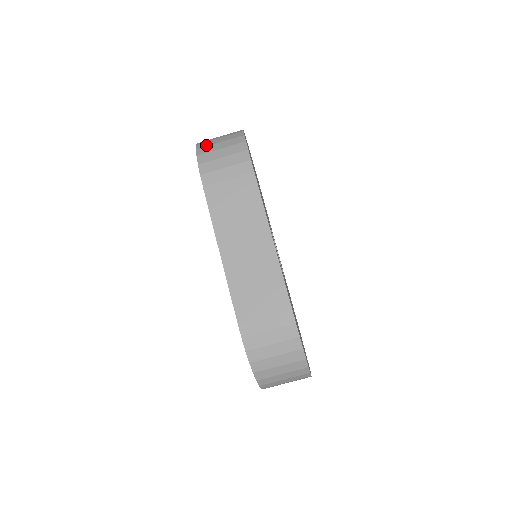
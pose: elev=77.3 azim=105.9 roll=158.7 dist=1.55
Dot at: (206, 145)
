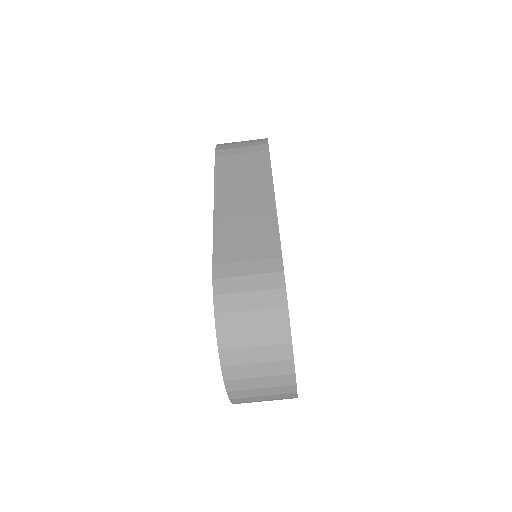
Dot at: occluded
